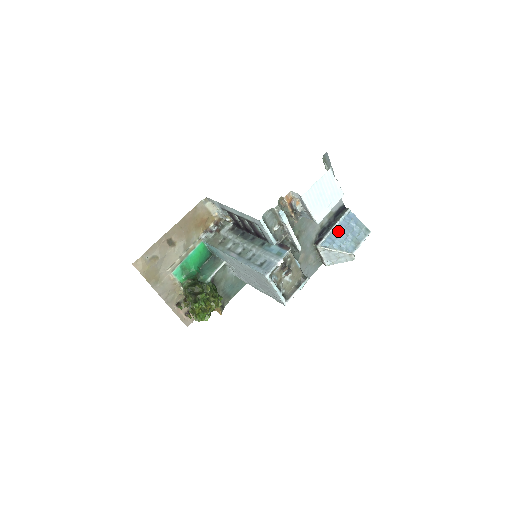
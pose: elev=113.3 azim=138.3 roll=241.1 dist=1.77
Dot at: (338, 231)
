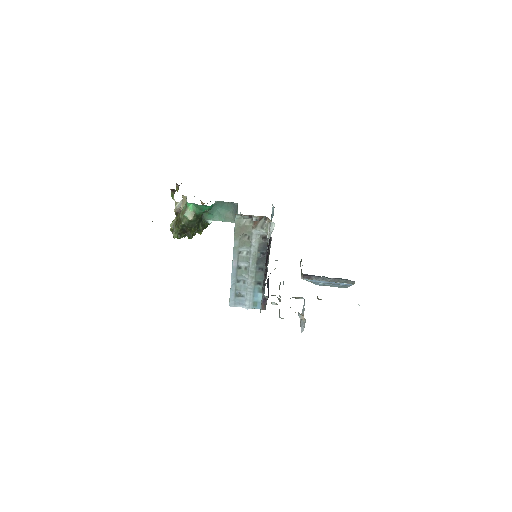
Dot at: (327, 282)
